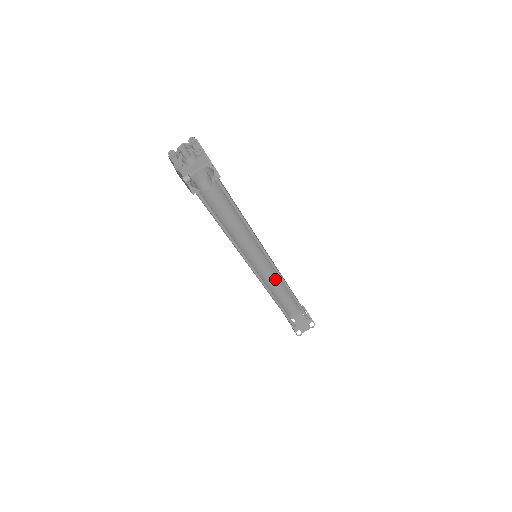
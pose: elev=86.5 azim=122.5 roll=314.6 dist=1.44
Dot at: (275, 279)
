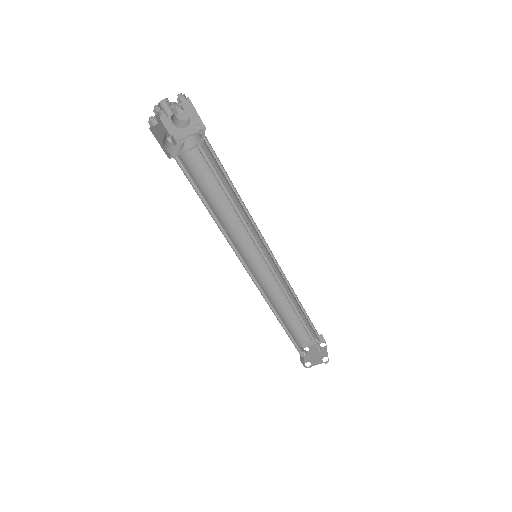
Dot at: occluded
